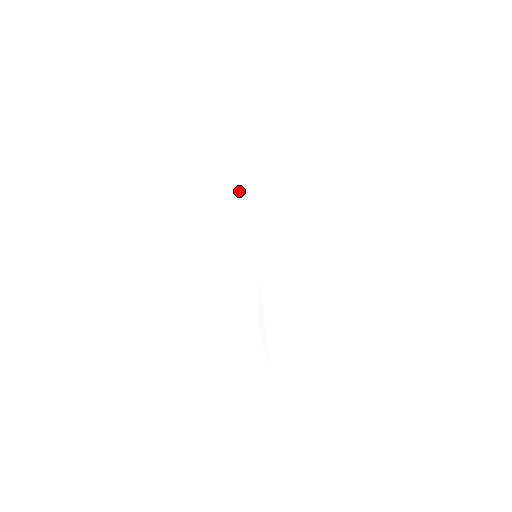
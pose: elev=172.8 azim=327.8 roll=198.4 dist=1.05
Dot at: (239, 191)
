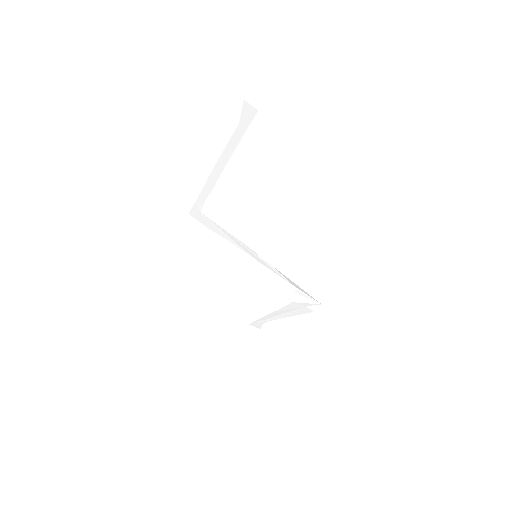
Dot at: (212, 230)
